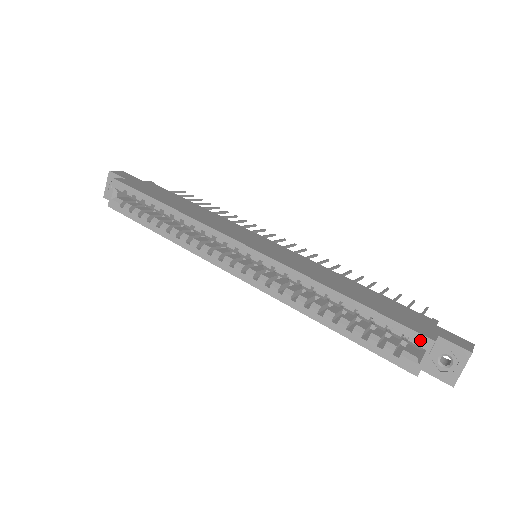
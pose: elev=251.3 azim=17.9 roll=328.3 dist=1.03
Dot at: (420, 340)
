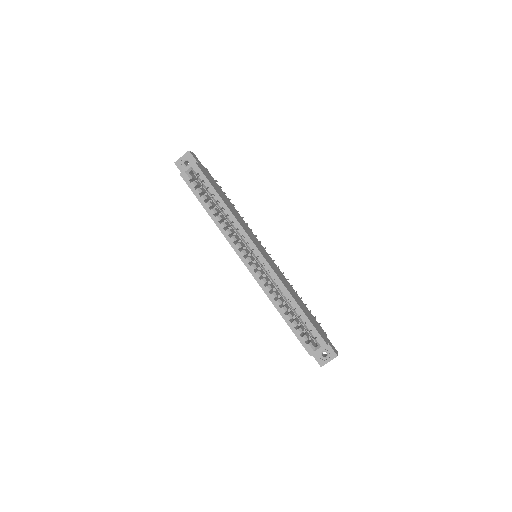
Dot at: (321, 341)
